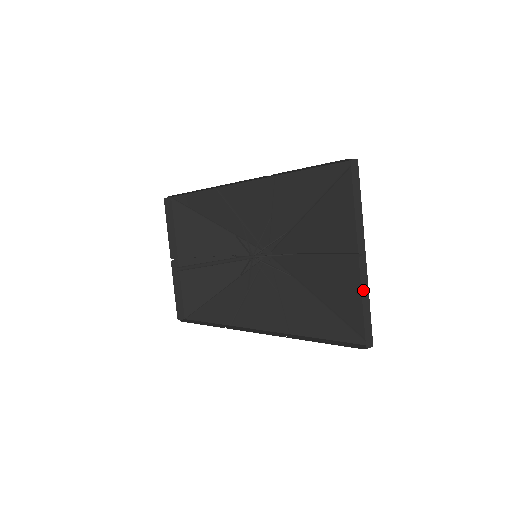
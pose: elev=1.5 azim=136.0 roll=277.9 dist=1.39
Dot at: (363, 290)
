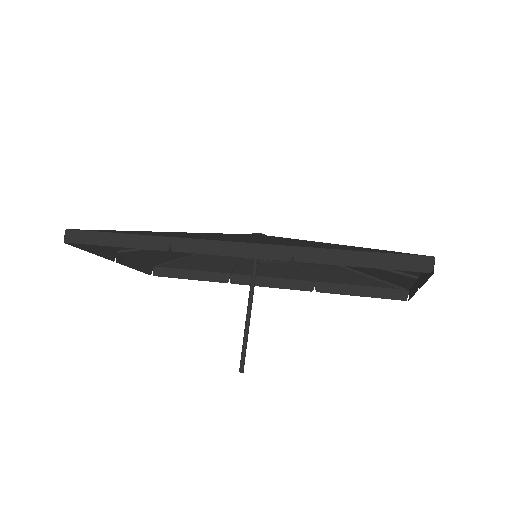
Dot at: (414, 291)
